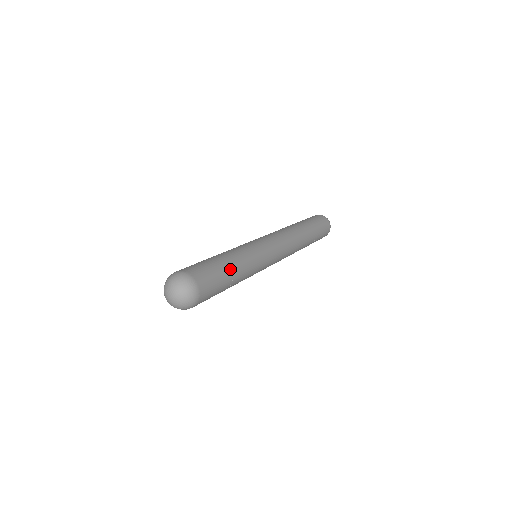
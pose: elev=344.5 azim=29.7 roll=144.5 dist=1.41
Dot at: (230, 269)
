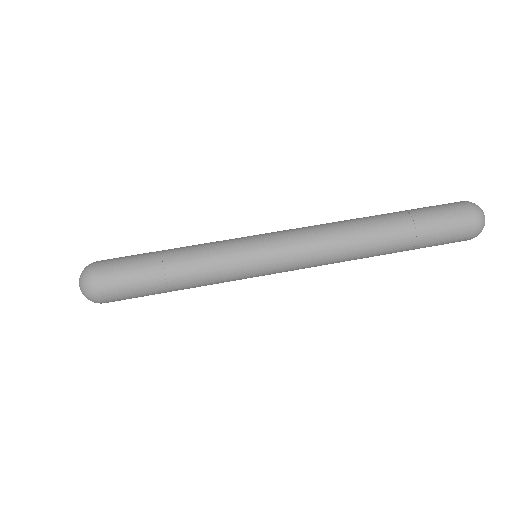
Dot at: occluded
